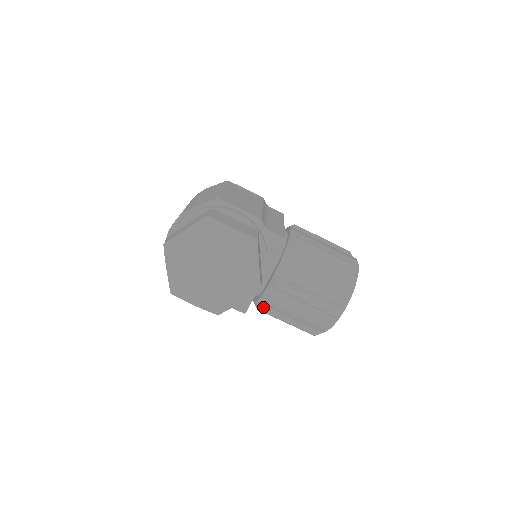
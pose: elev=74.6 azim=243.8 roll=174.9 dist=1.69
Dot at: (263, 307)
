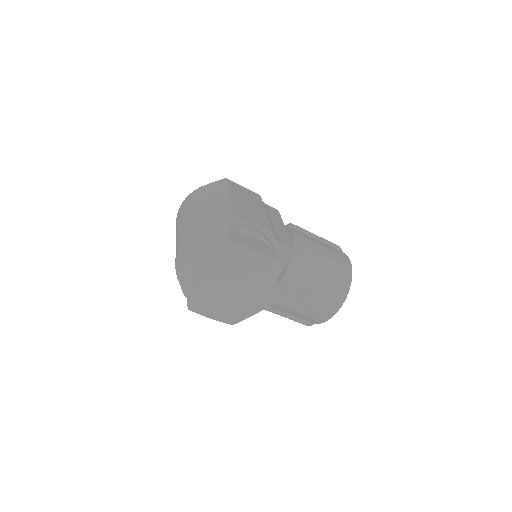
Dot at: occluded
